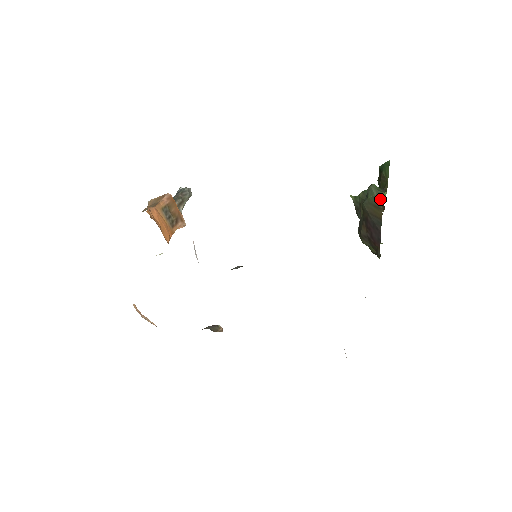
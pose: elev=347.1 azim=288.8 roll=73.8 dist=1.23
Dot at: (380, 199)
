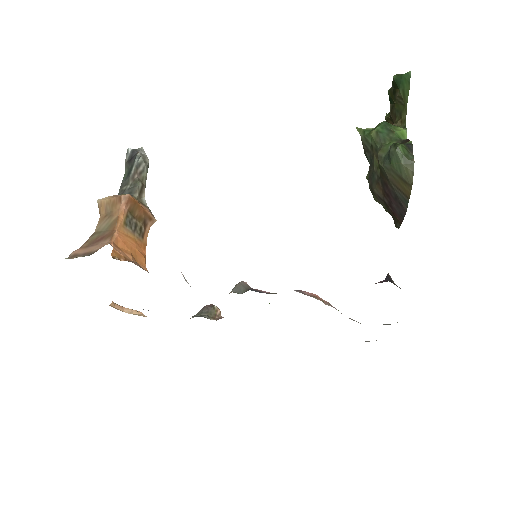
Dot at: (409, 172)
